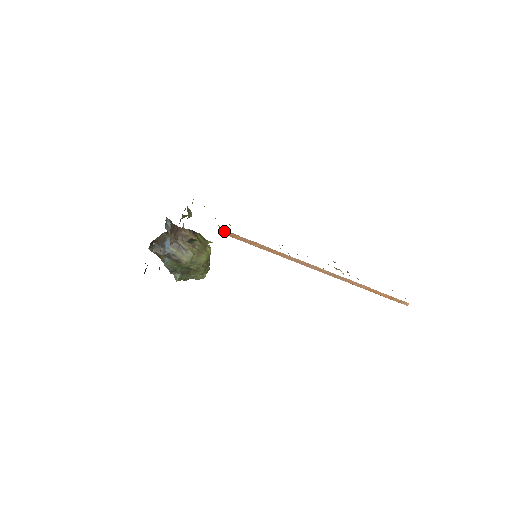
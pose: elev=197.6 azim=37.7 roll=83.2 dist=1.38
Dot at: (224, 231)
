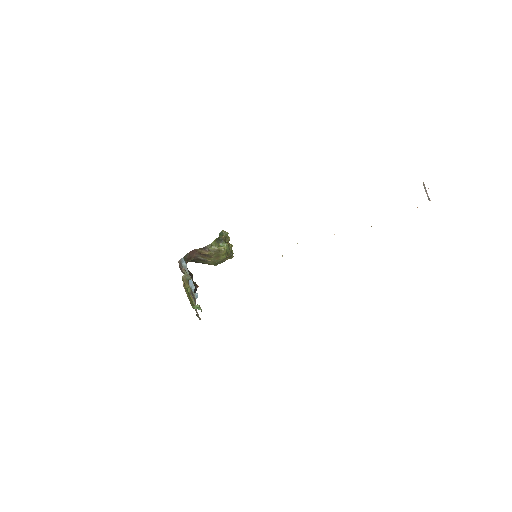
Dot at: occluded
